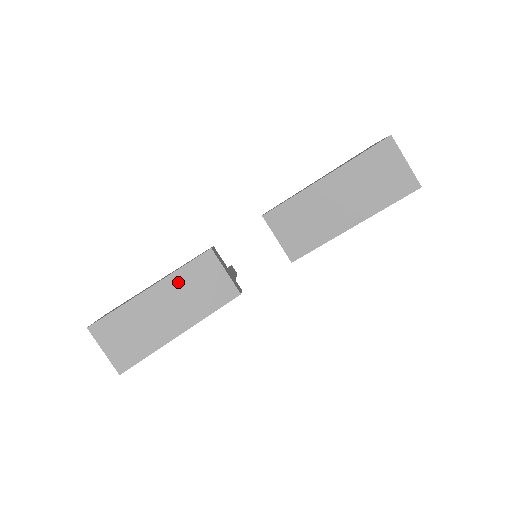
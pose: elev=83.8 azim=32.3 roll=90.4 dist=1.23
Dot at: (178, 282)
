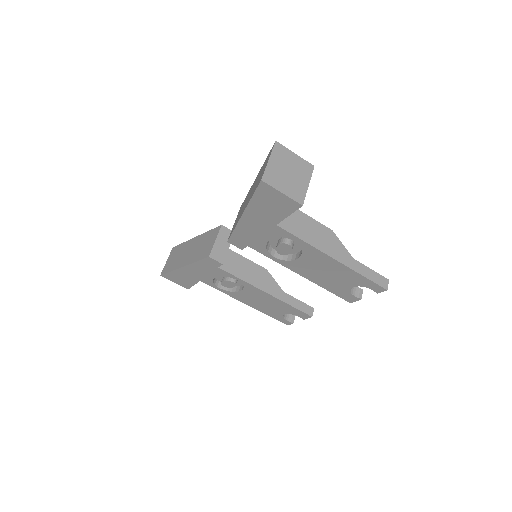
Dot at: (202, 239)
